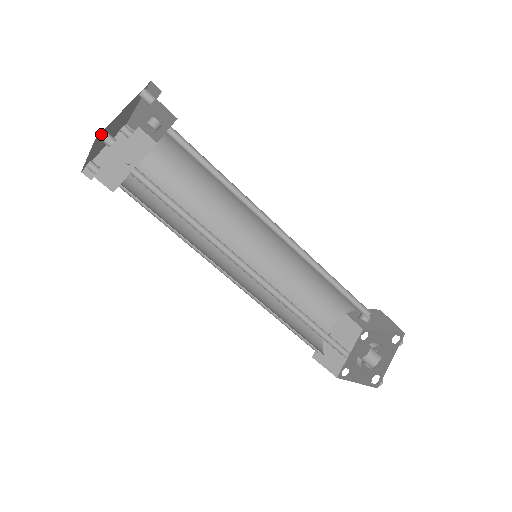
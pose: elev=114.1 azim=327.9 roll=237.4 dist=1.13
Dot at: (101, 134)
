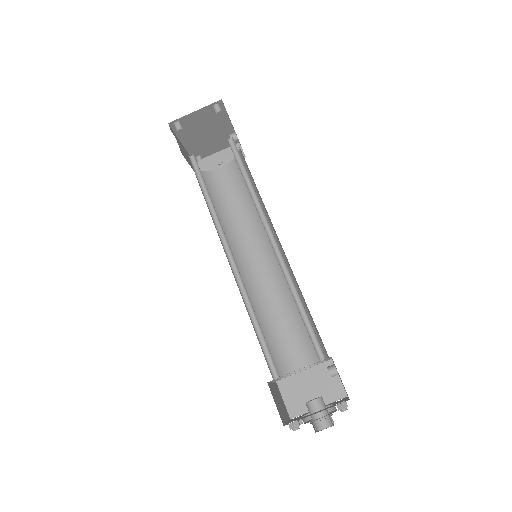
Dot at: (175, 123)
